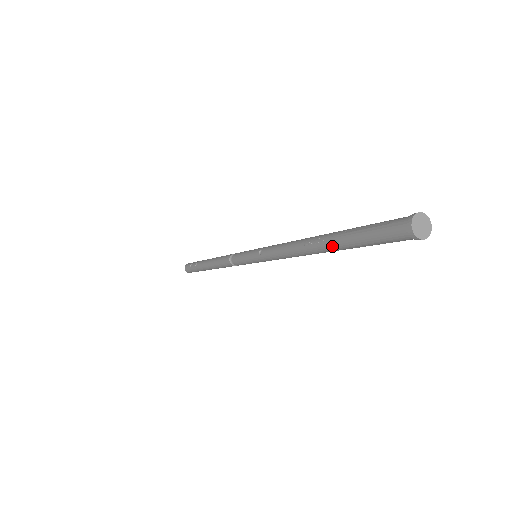
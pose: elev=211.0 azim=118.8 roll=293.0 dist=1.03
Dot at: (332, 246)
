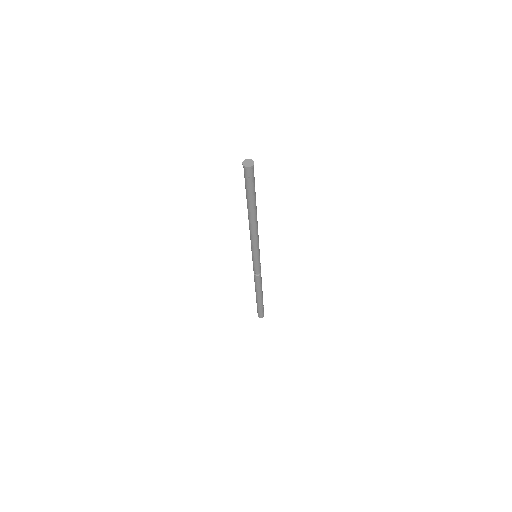
Dot at: (248, 205)
